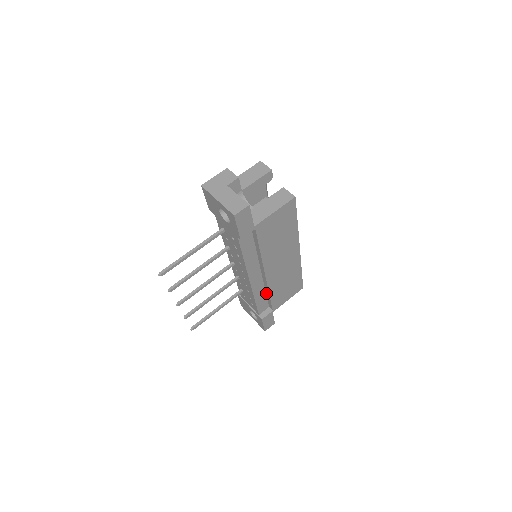
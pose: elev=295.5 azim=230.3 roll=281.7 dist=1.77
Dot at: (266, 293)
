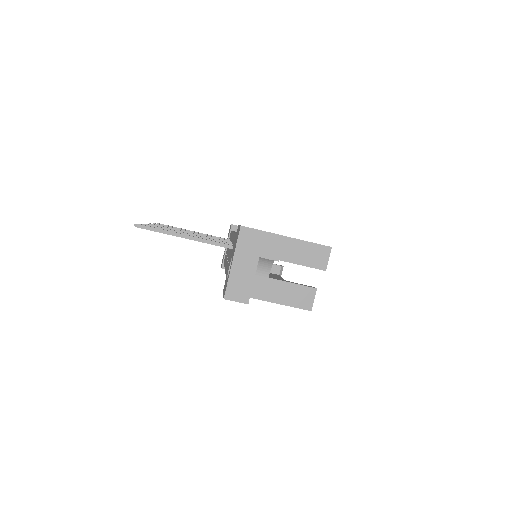
Dot at: occluded
